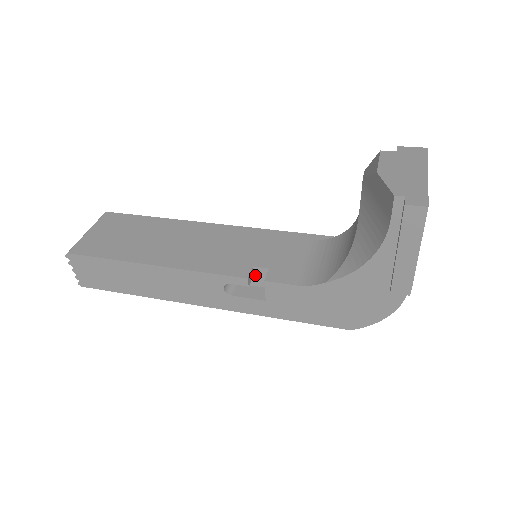
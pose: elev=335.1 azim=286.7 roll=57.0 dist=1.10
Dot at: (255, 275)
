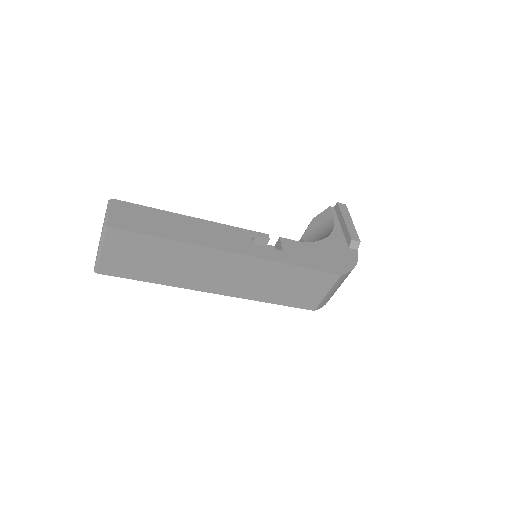
Dot at: occluded
